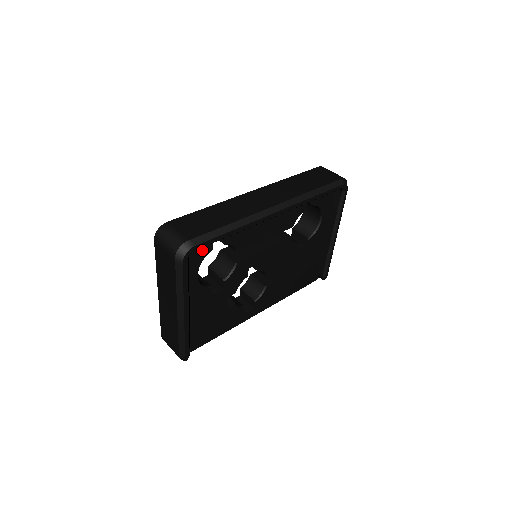
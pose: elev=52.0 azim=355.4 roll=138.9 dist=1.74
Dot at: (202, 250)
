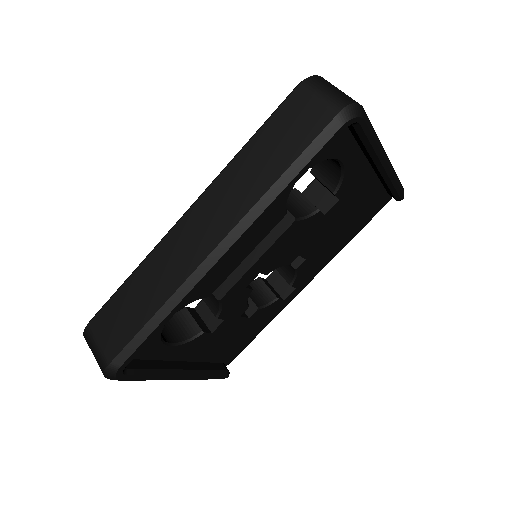
Dot at: occluded
